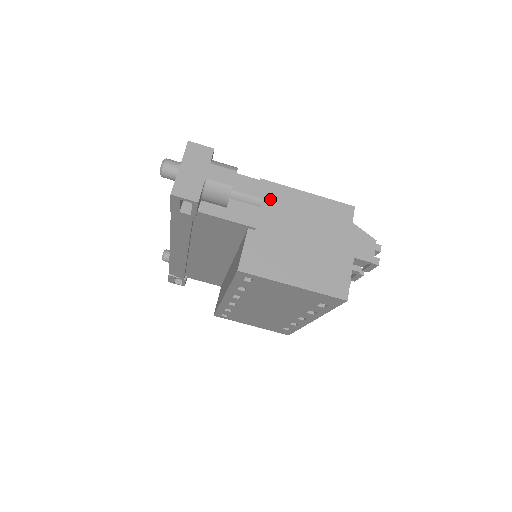
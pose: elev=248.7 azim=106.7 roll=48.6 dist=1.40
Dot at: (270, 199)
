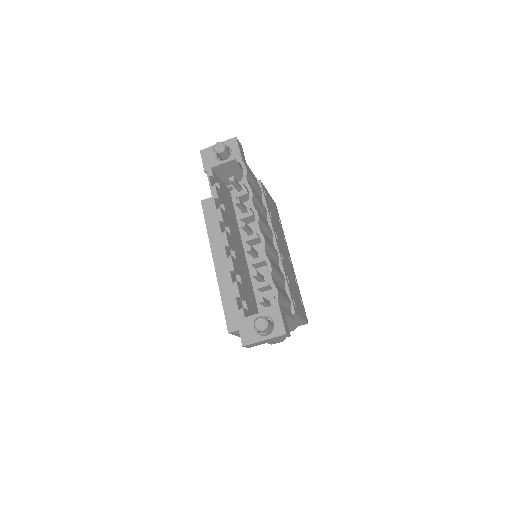
Dot at: occluded
